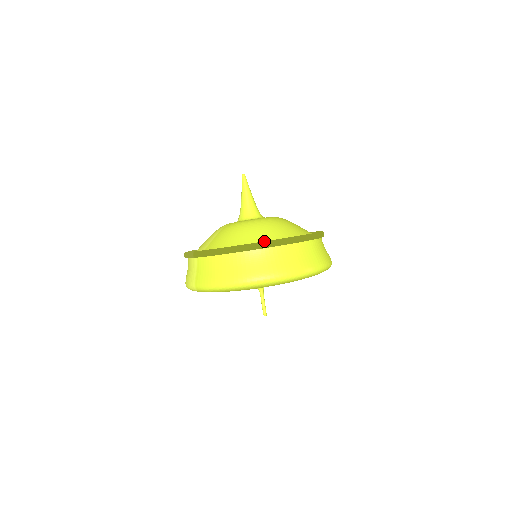
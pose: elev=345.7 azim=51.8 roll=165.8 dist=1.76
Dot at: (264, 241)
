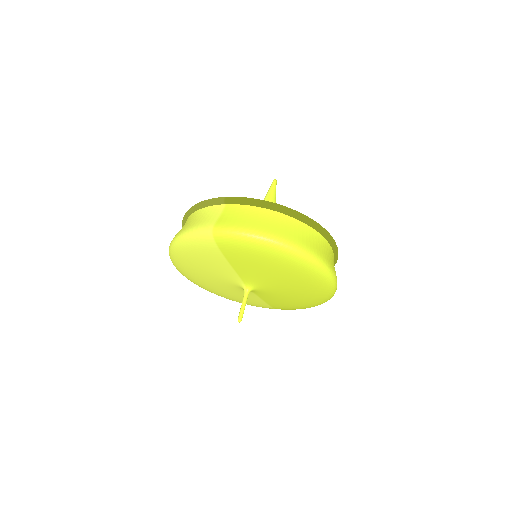
Dot at: occluded
